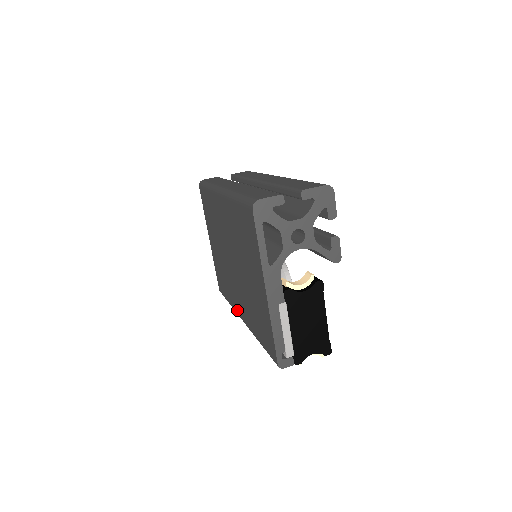
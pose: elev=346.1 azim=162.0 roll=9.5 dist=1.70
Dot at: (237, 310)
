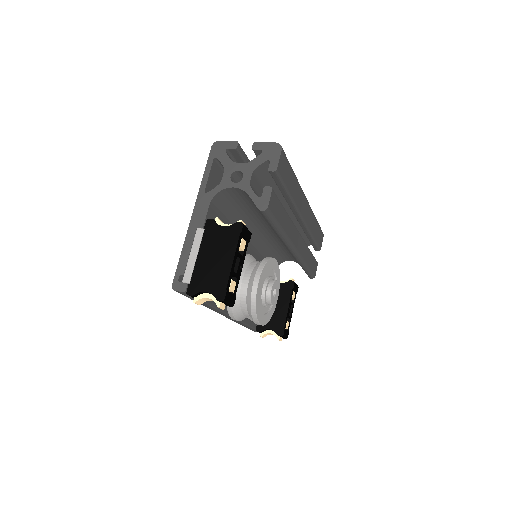
Dot at: occluded
